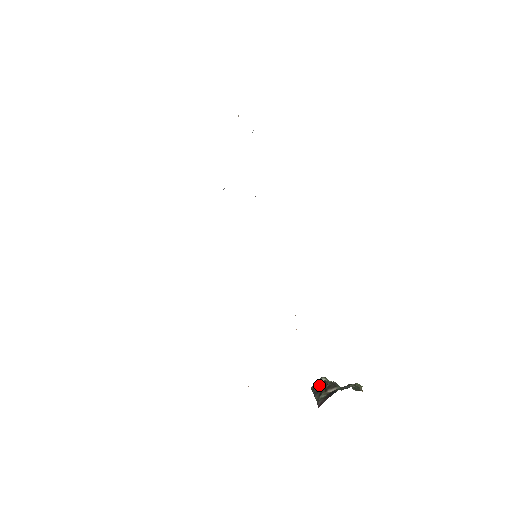
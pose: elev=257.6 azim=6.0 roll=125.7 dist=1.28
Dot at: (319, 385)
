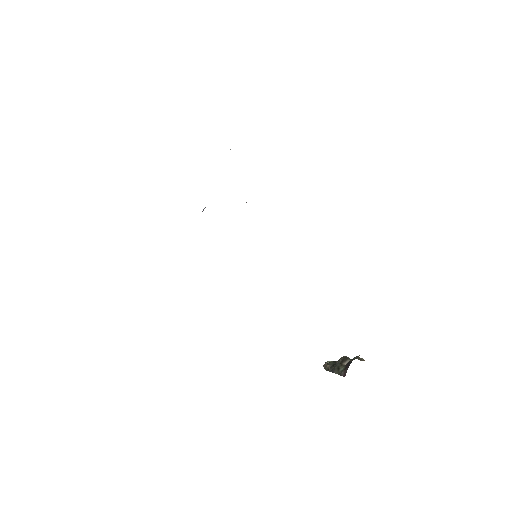
Dot at: (331, 365)
